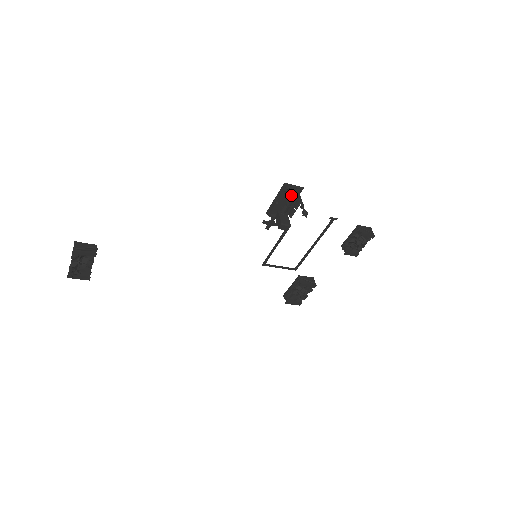
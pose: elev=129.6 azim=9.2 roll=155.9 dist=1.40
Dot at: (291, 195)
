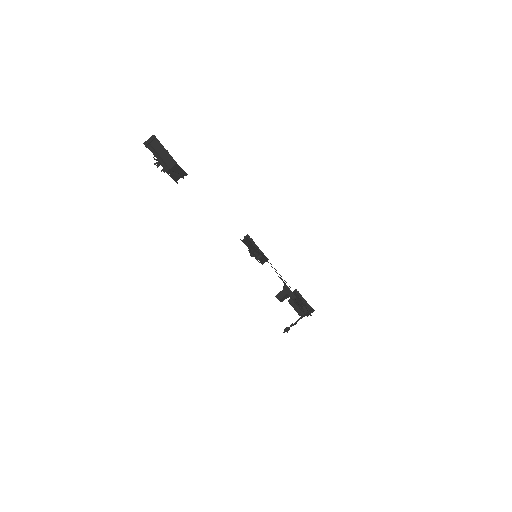
Dot at: occluded
